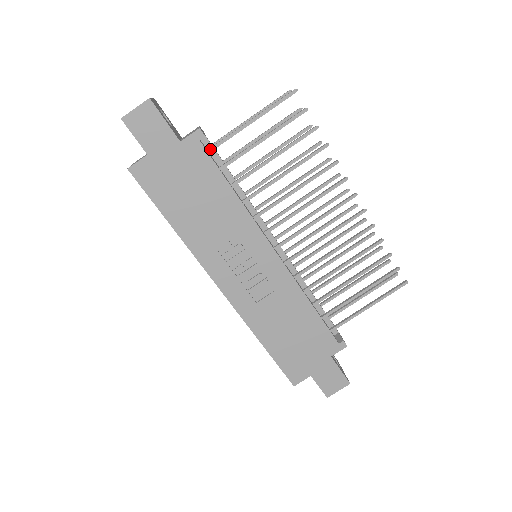
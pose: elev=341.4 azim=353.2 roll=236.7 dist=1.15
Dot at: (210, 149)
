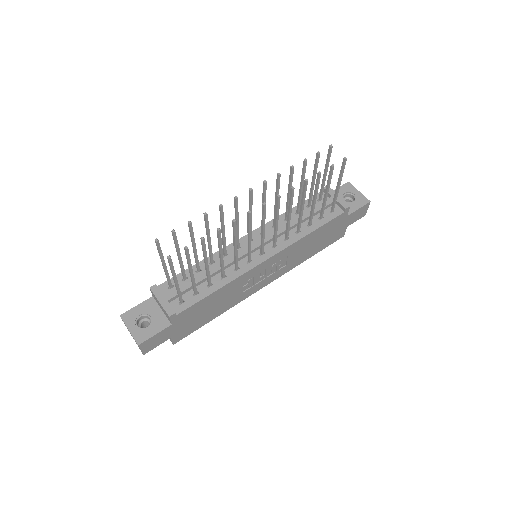
Dot at: (181, 302)
